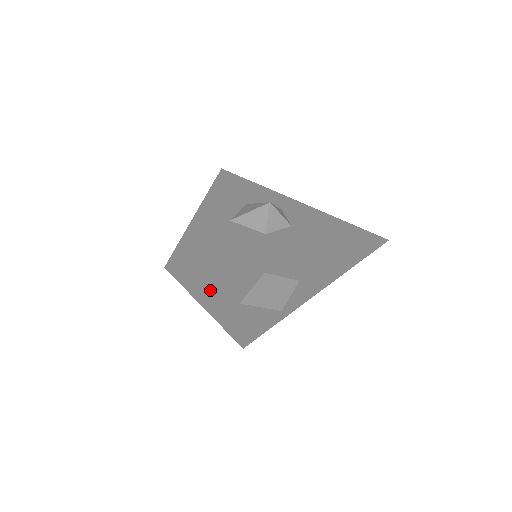
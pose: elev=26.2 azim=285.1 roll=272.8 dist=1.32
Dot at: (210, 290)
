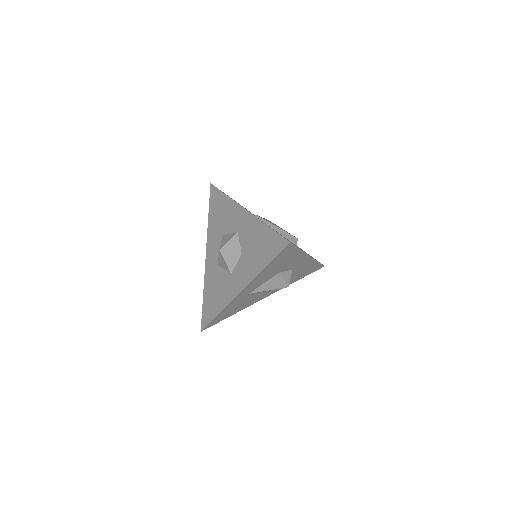
Dot at: (239, 309)
